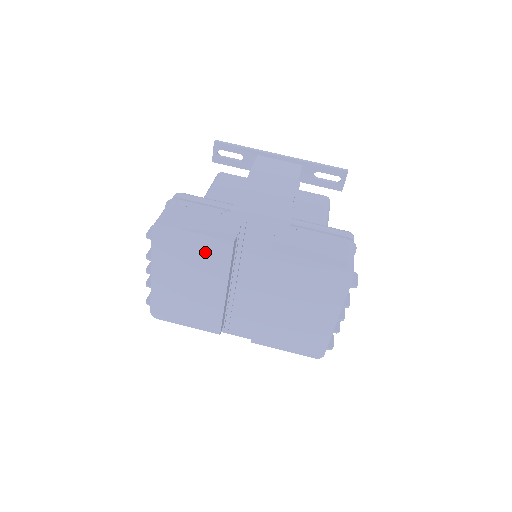
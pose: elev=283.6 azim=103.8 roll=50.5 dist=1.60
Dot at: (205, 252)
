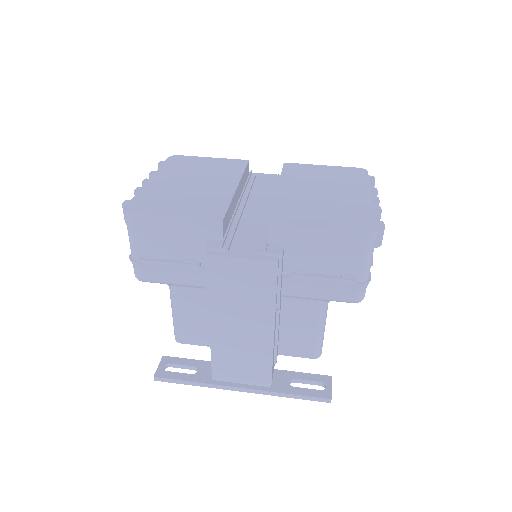
Dot at: (219, 166)
